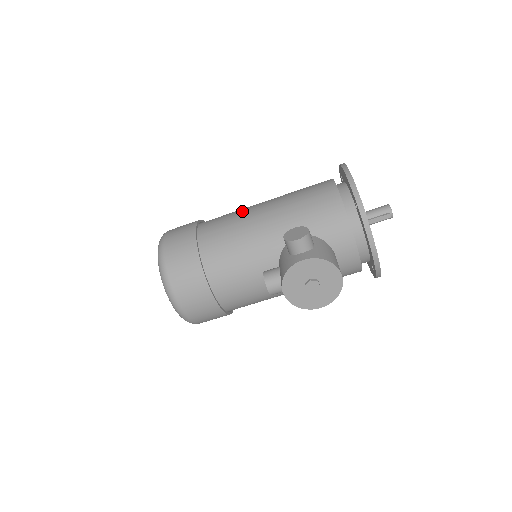
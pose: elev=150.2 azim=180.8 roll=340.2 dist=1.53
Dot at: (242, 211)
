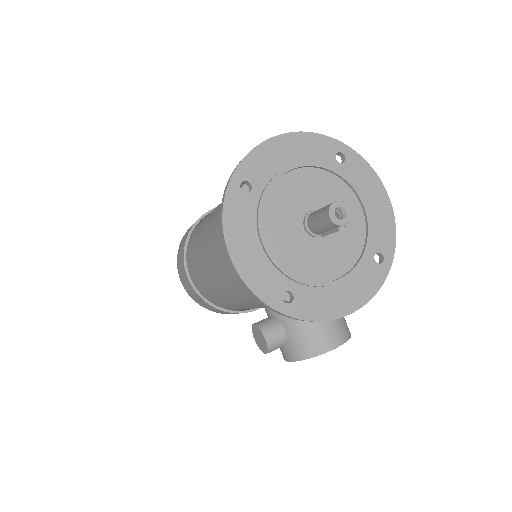
Dot at: (201, 265)
